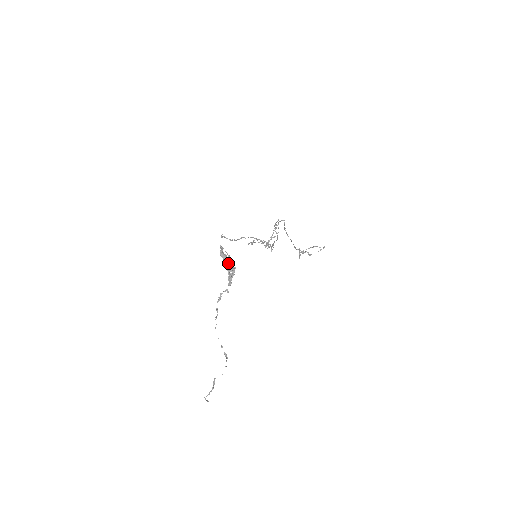
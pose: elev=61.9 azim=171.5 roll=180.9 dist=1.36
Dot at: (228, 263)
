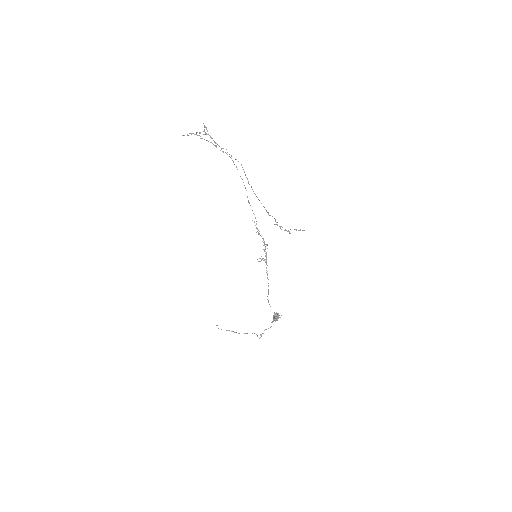
Dot at: occluded
